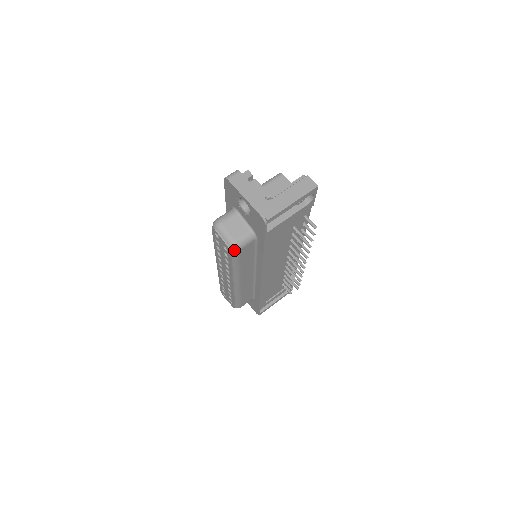
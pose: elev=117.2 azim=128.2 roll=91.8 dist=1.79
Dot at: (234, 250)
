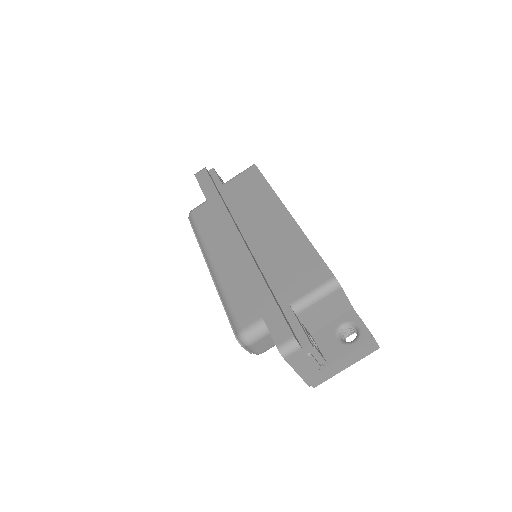
Dot at: occluded
